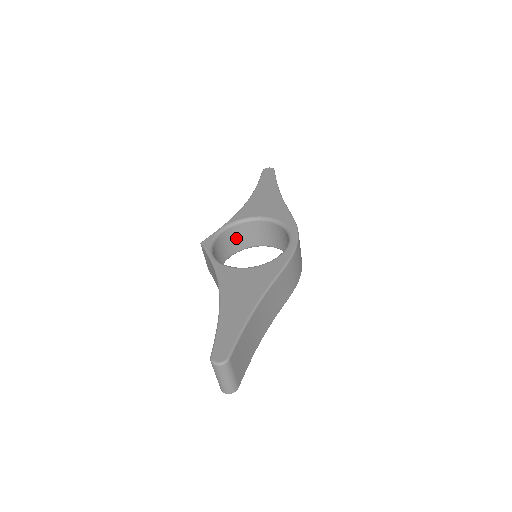
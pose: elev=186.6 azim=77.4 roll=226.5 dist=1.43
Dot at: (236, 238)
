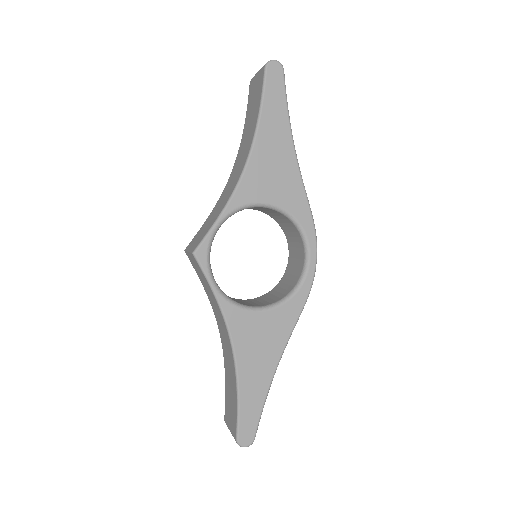
Dot at: occluded
